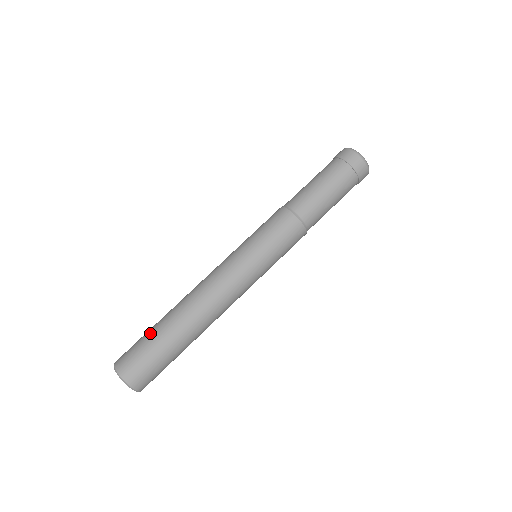
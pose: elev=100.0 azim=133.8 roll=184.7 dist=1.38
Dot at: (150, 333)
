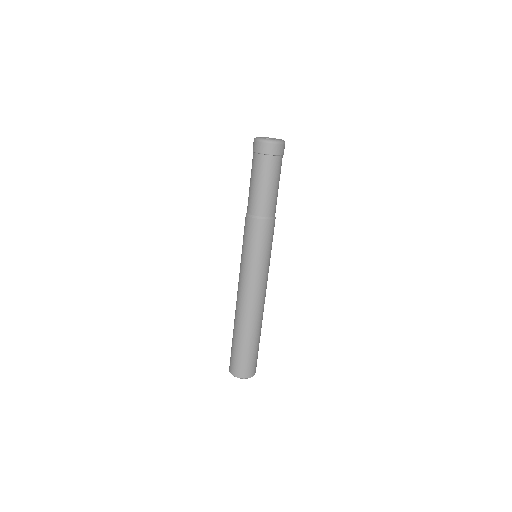
Dot at: (232, 343)
